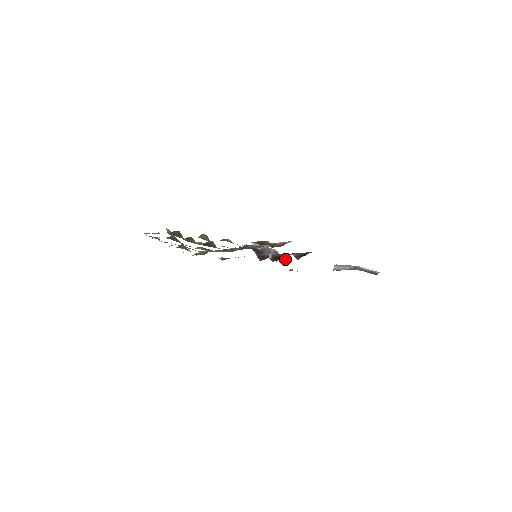
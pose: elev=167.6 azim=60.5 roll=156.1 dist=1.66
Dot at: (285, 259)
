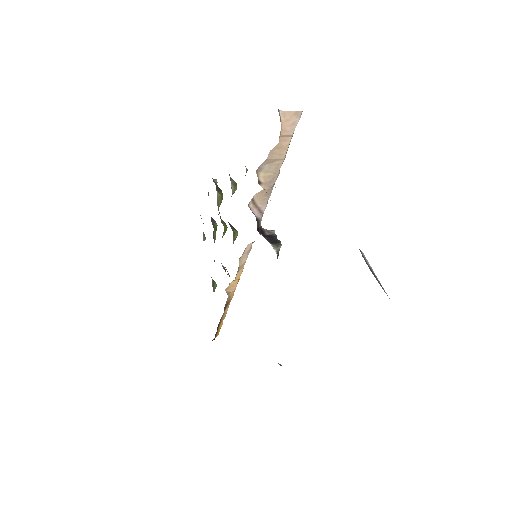
Dot at: occluded
